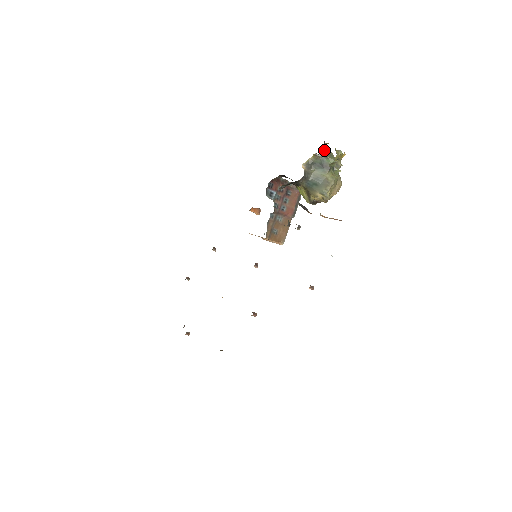
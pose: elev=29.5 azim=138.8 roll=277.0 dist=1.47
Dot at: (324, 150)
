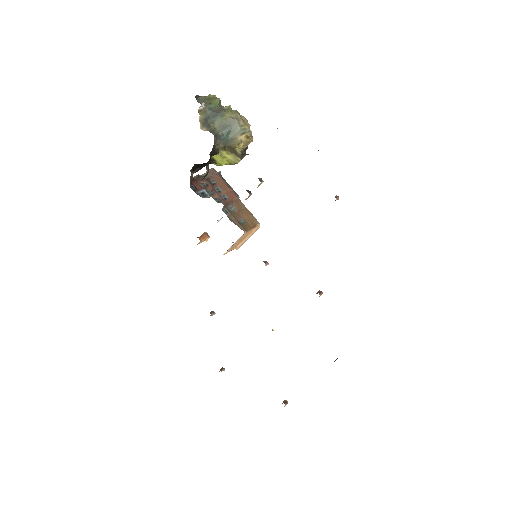
Dot at: (200, 101)
